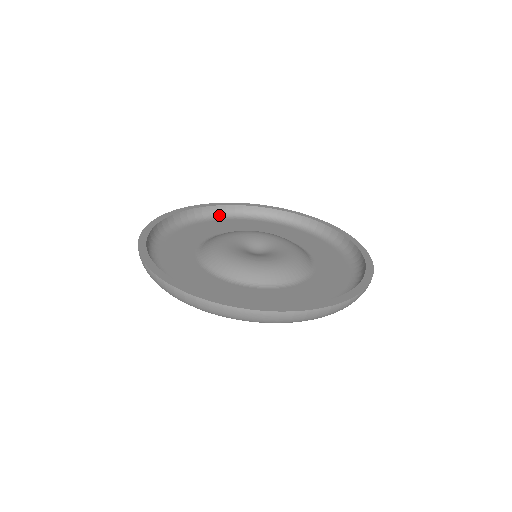
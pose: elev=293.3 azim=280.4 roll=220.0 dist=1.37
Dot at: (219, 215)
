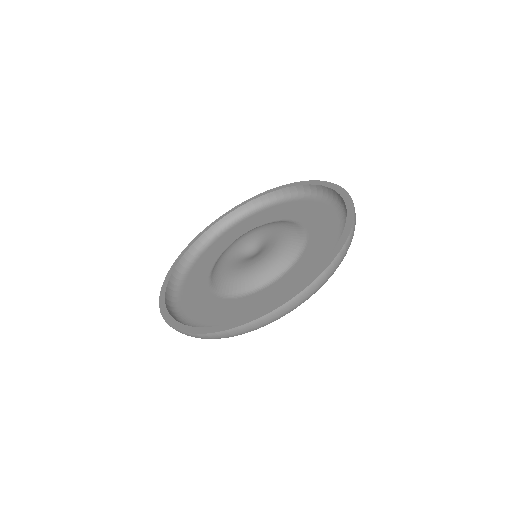
Dot at: (210, 240)
